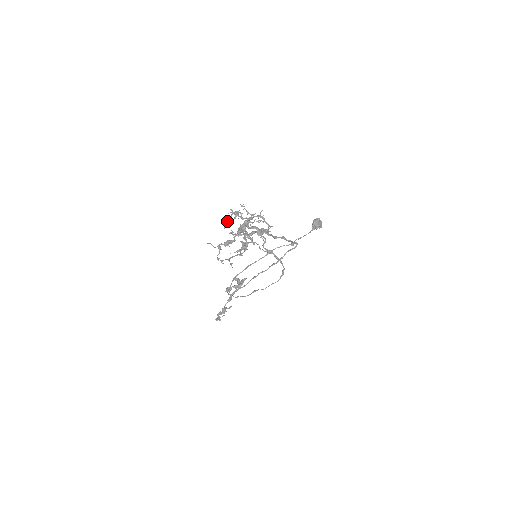
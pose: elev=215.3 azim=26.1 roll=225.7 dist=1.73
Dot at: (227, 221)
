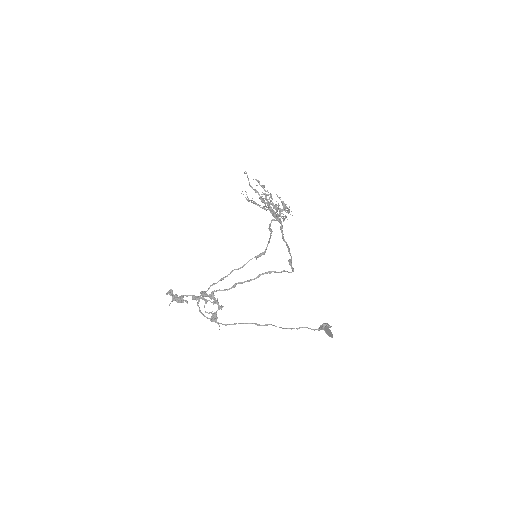
Dot at: (268, 199)
